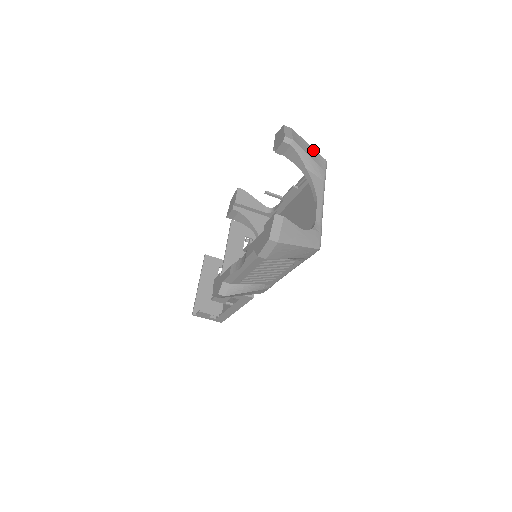
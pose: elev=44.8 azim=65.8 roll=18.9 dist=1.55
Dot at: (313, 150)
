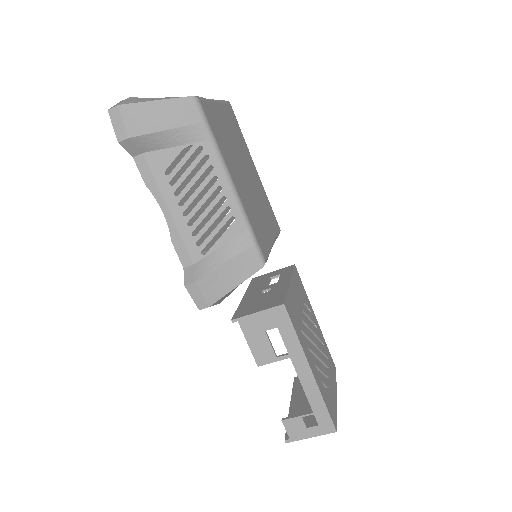
Dot at: occluded
